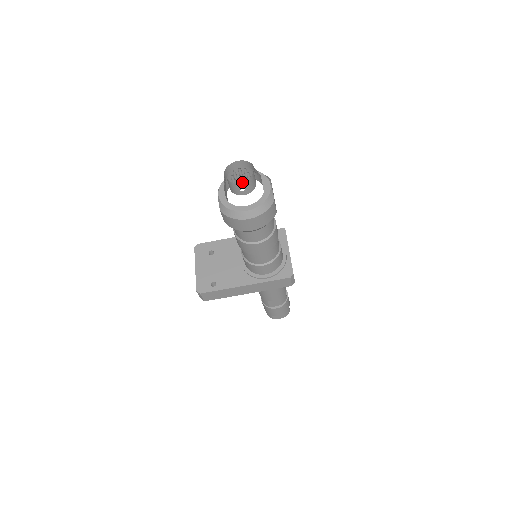
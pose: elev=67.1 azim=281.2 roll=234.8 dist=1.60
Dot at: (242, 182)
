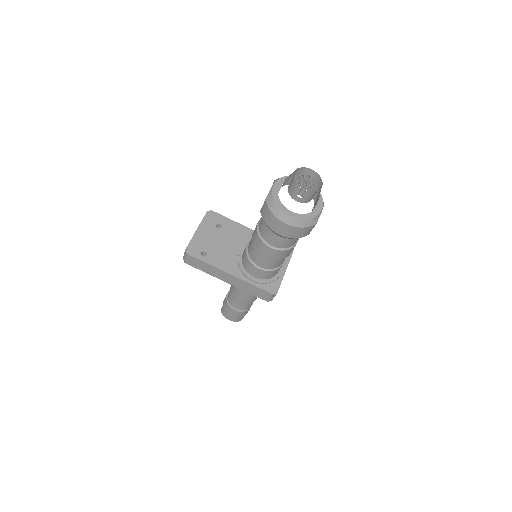
Dot at: (305, 190)
